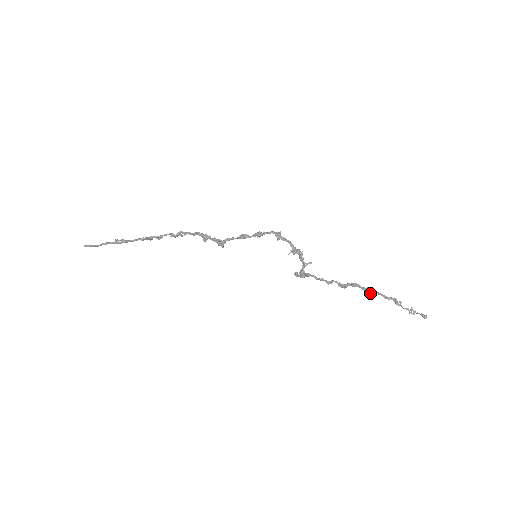
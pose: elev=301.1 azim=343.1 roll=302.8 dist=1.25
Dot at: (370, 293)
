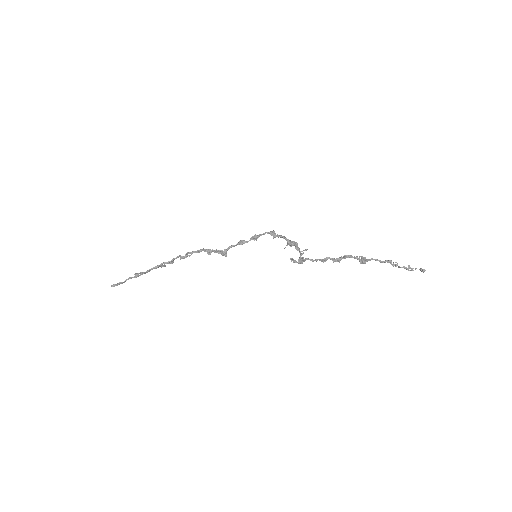
Dot at: (363, 260)
